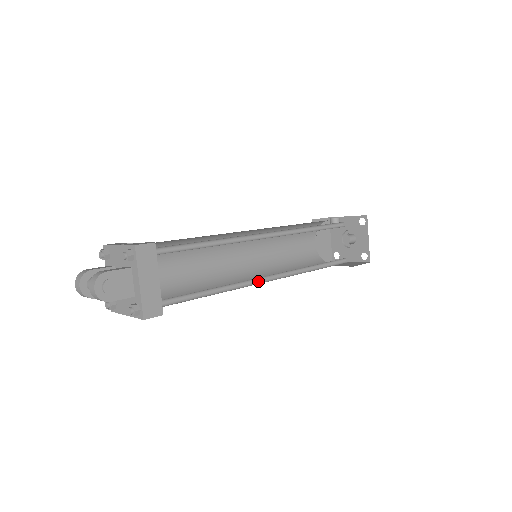
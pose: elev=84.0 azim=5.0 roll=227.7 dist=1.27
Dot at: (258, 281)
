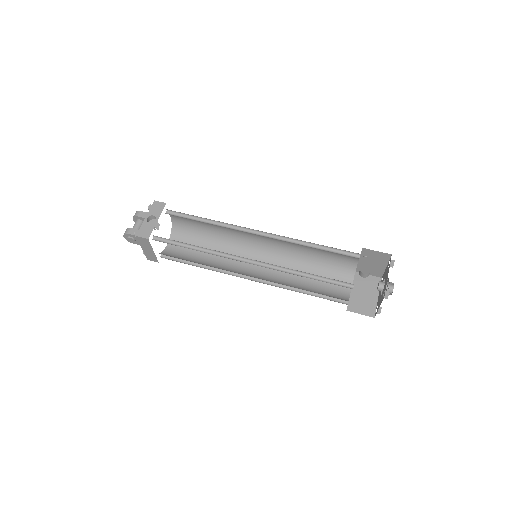
Dot at: (240, 273)
